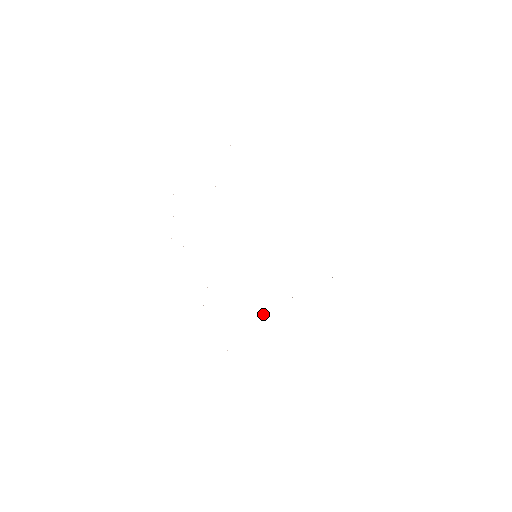
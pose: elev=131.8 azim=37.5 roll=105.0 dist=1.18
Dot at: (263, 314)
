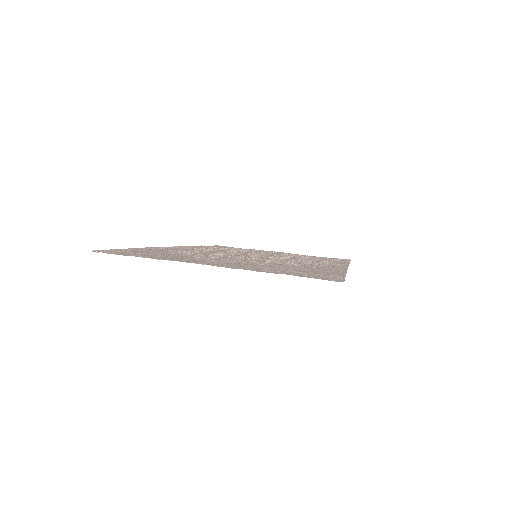
Dot at: (262, 251)
